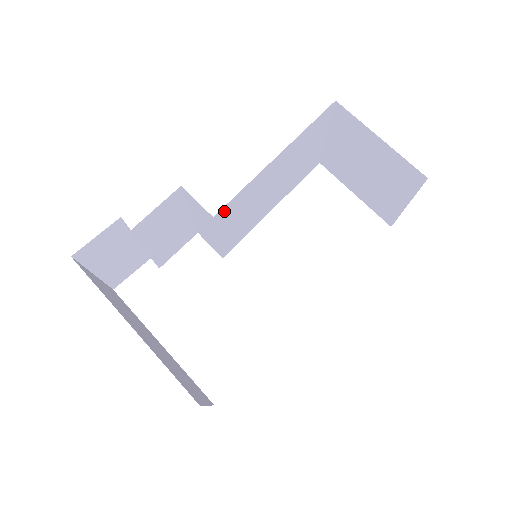
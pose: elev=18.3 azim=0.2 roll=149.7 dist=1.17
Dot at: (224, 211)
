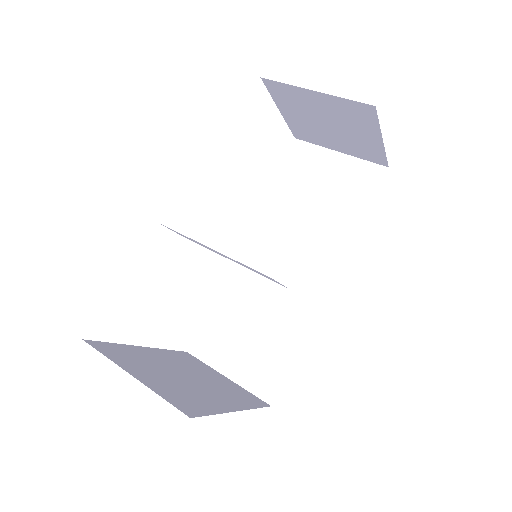
Dot at: occluded
